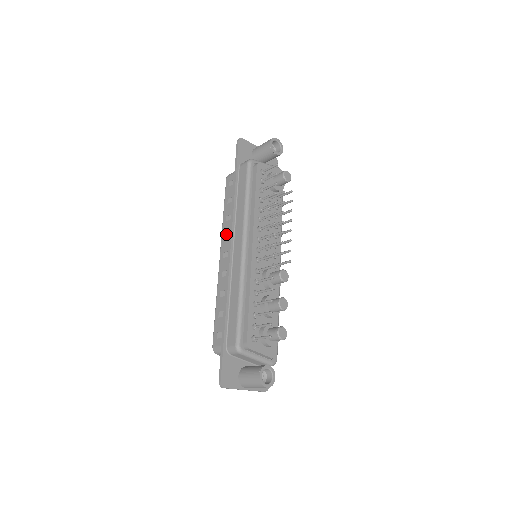
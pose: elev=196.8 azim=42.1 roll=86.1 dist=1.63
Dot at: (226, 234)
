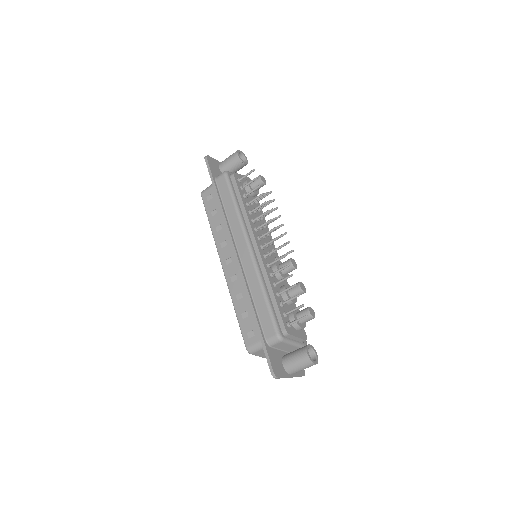
Dot at: (222, 243)
